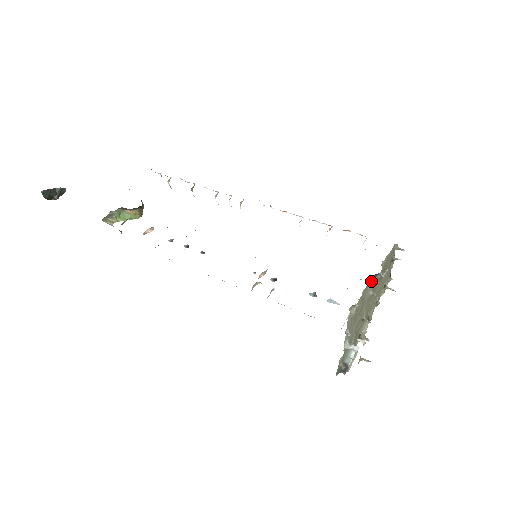
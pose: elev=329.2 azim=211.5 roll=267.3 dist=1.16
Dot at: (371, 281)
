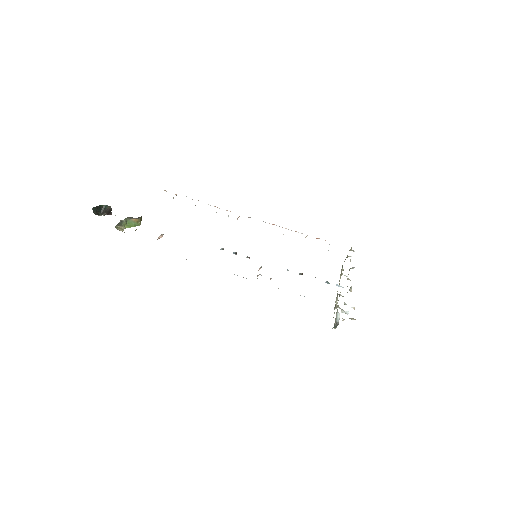
Dot at: occluded
